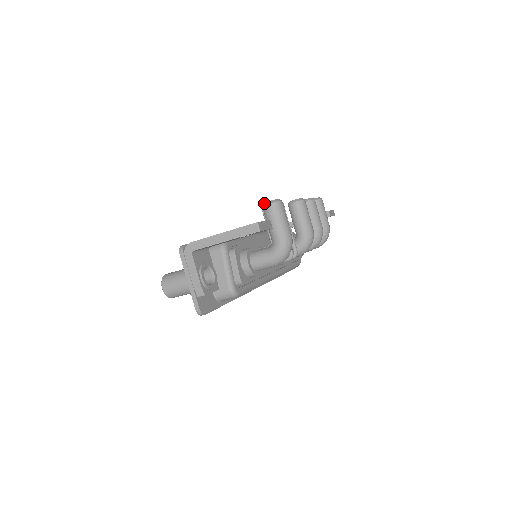
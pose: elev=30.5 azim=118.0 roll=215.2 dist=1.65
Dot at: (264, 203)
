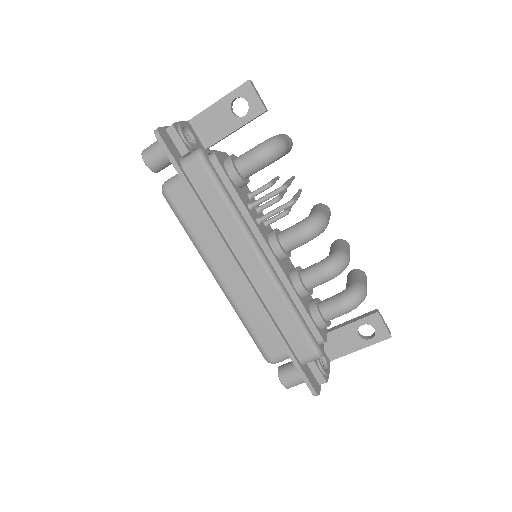
Dot at: occluded
